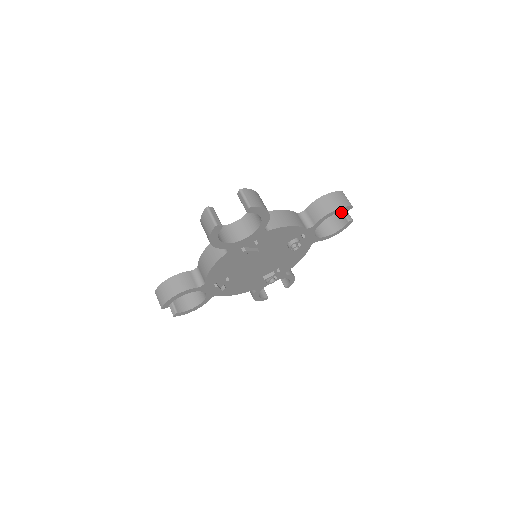
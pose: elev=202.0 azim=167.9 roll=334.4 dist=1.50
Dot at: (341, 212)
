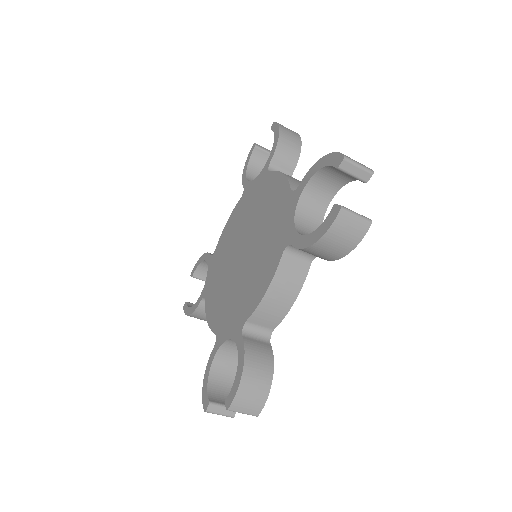
Dot at: (261, 150)
